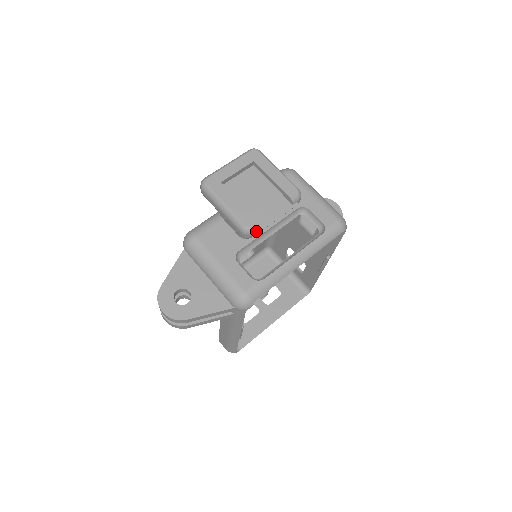
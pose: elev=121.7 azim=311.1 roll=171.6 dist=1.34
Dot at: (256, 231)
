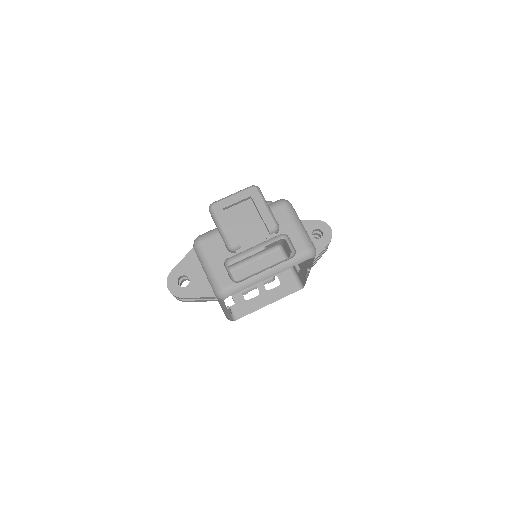
Dot at: occluded
